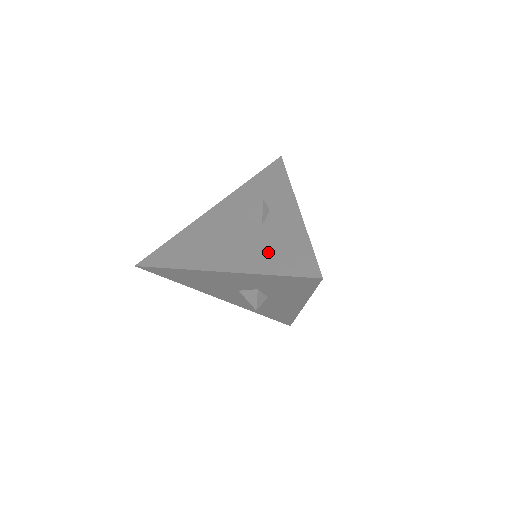
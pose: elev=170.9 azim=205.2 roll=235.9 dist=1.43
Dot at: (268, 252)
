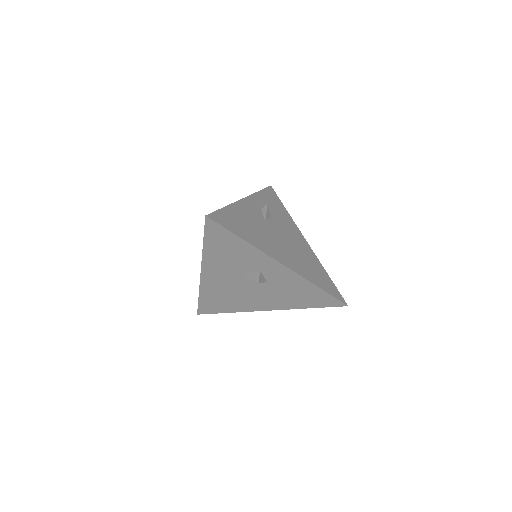
Dot at: (293, 298)
